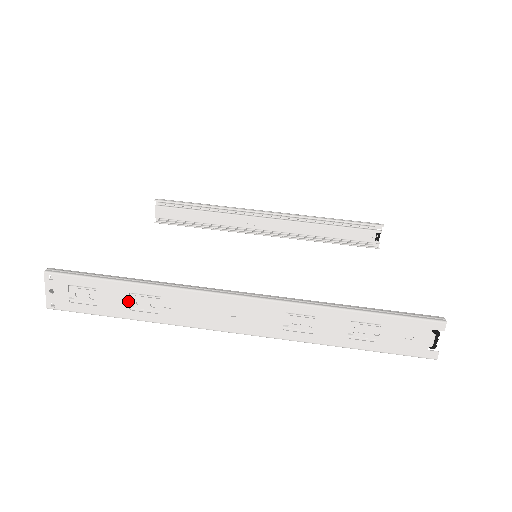
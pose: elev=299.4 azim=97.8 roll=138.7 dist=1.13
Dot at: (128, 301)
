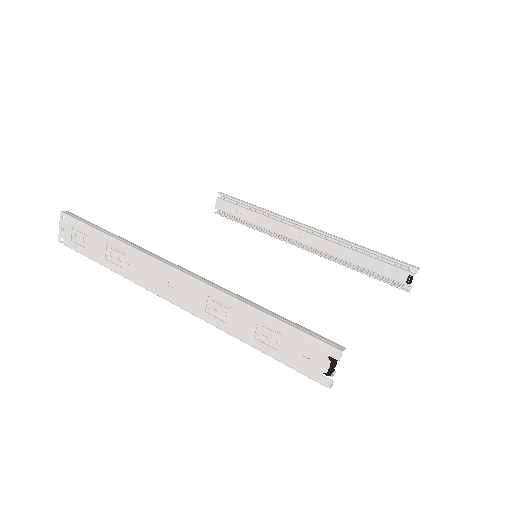
Dot at: (105, 251)
